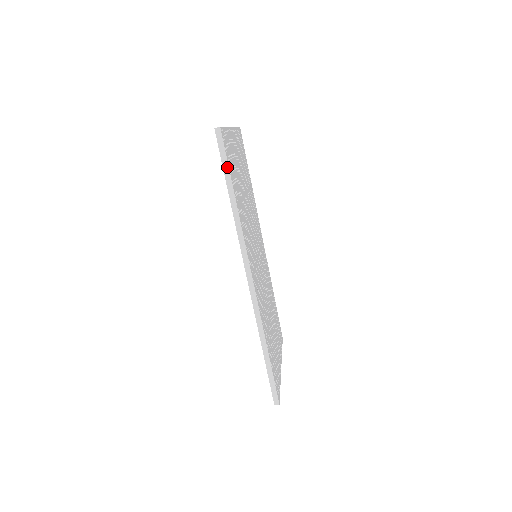
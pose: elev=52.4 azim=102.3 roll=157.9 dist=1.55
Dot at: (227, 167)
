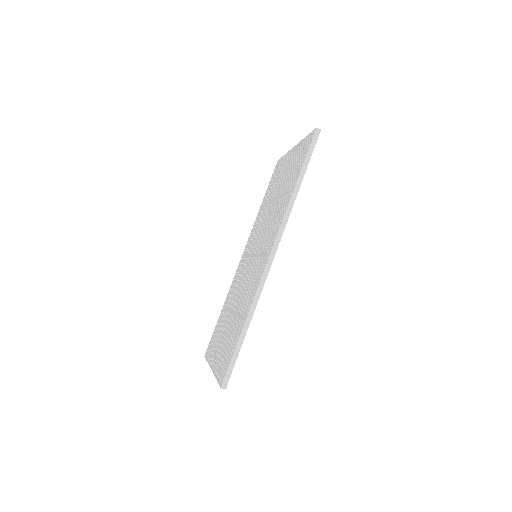
Dot at: (309, 159)
